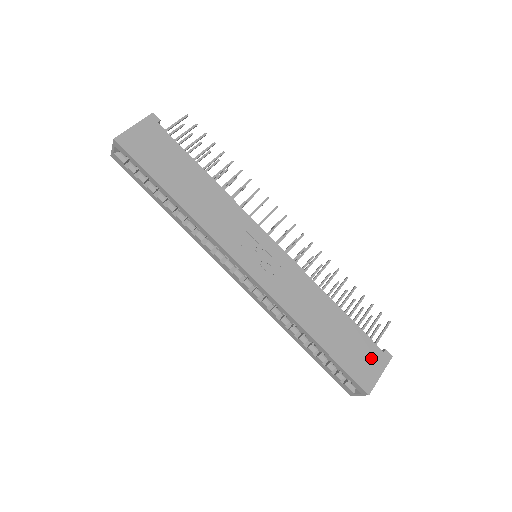
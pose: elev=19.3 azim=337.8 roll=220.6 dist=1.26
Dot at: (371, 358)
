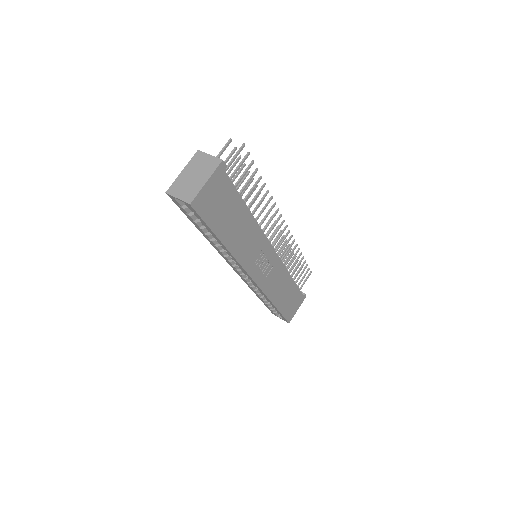
Dot at: (297, 303)
